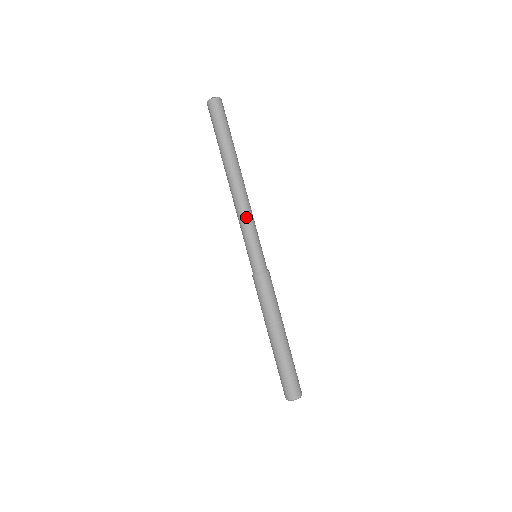
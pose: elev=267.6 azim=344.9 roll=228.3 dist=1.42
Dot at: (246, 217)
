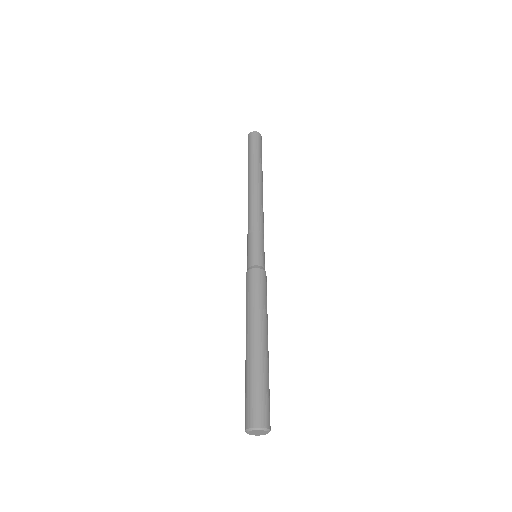
Dot at: (254, 216)
